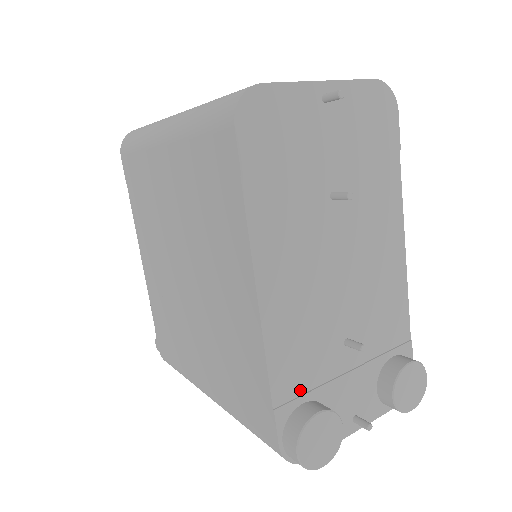
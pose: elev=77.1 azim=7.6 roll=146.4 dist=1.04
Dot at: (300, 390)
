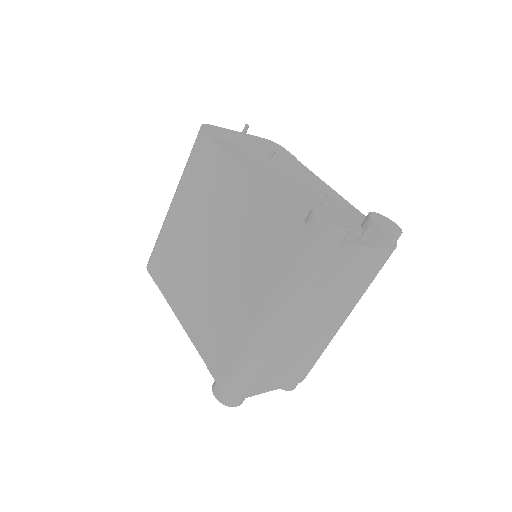
Dot at: (304, 214)
